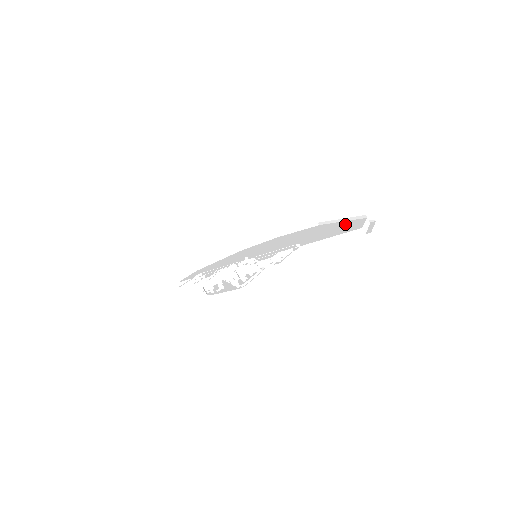
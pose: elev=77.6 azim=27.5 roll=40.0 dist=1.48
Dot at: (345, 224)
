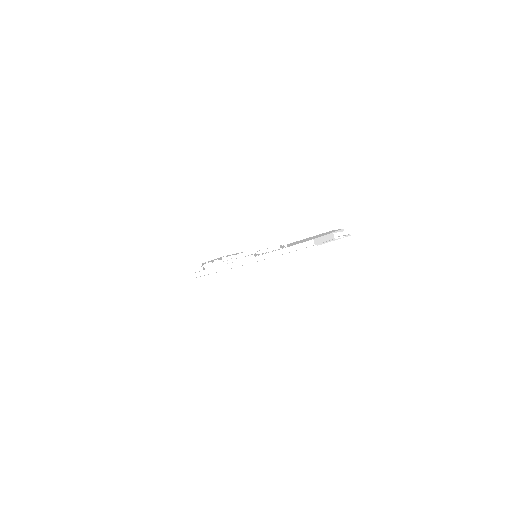
Dot at: occluded
